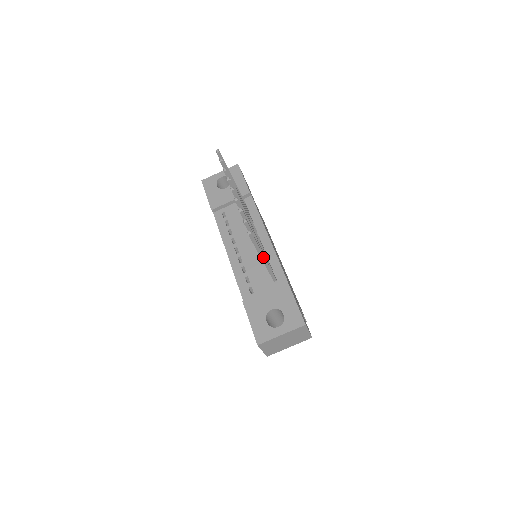
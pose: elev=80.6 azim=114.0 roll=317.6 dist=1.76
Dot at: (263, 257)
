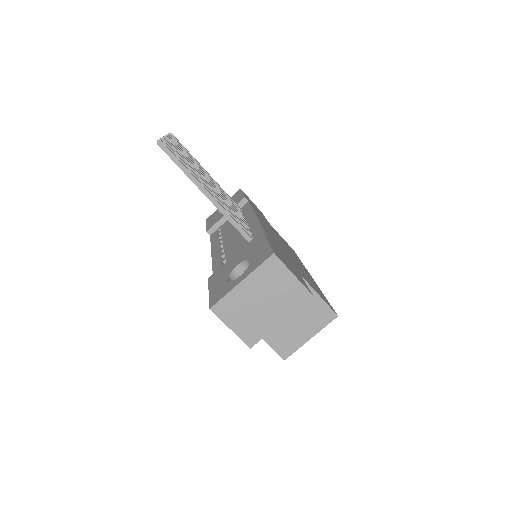
Dot at: (204, 190)
